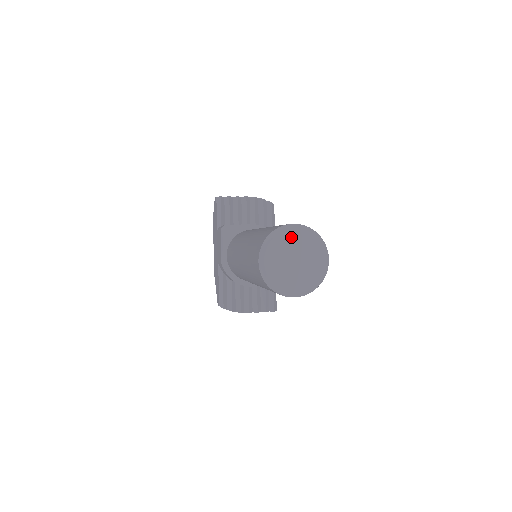
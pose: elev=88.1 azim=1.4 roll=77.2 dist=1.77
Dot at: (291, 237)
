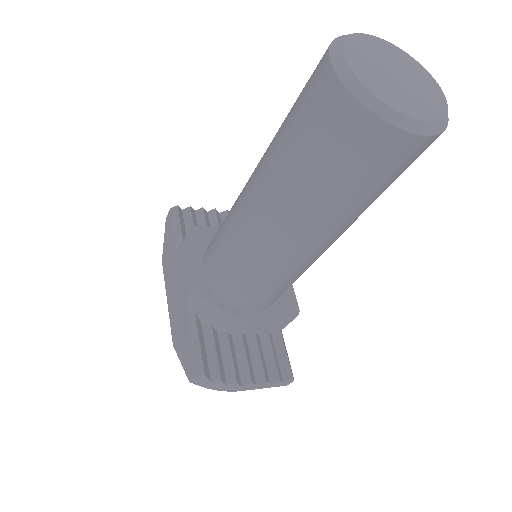
Dot at: (374, 44)
